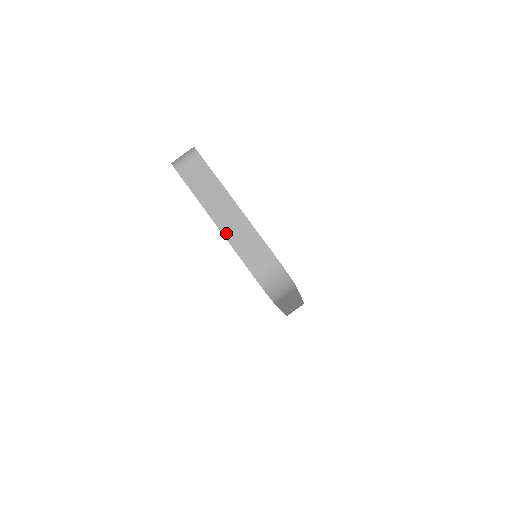
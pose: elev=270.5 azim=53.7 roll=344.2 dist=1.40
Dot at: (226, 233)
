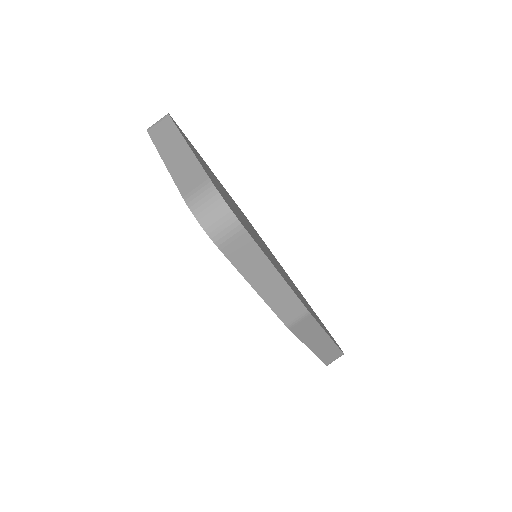
Dot at: (172, 170)
